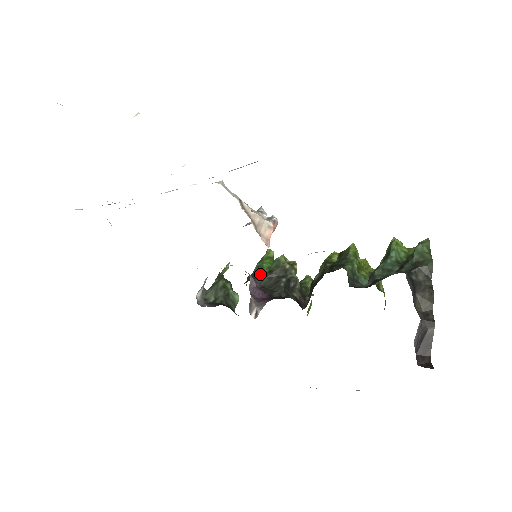
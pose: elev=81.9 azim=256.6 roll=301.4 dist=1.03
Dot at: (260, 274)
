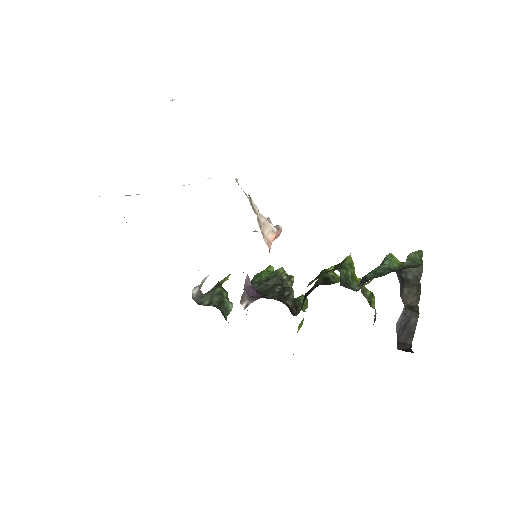
Dot at: (257, 281)
